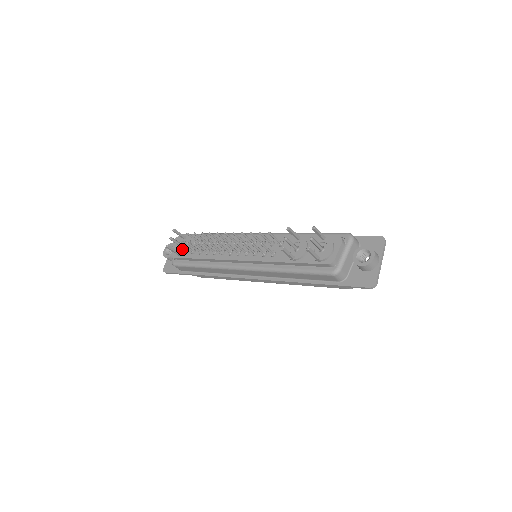
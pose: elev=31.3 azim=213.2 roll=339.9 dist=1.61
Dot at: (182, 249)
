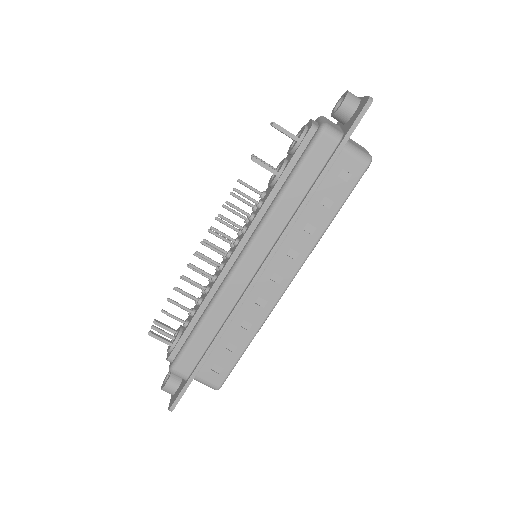
Dot at: occluded
